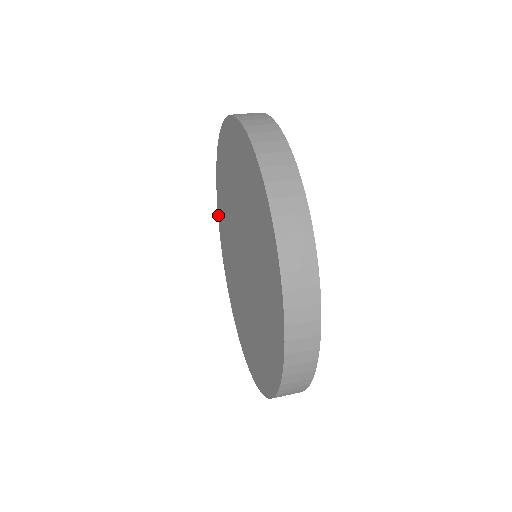
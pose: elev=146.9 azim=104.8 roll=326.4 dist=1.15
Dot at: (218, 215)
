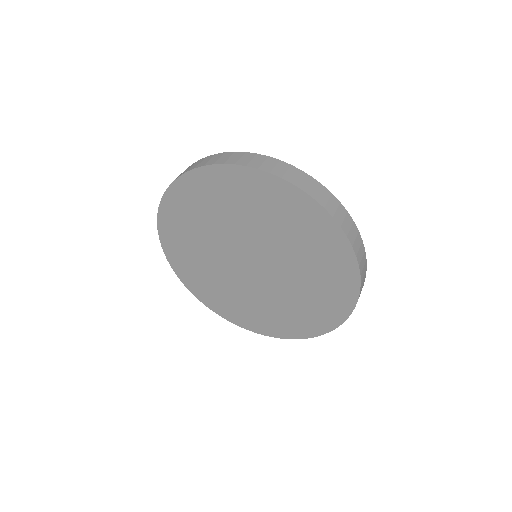
Dot at: (192, 292)
